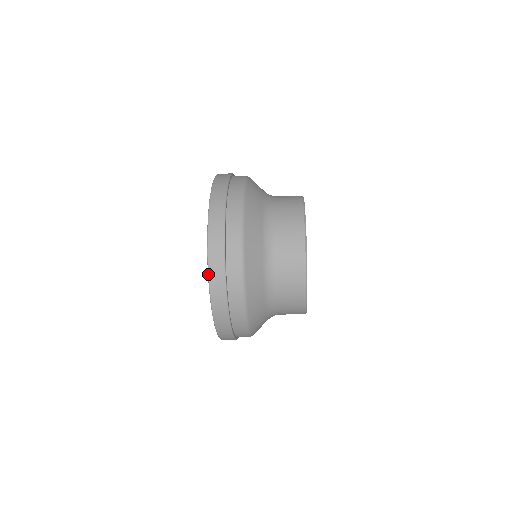
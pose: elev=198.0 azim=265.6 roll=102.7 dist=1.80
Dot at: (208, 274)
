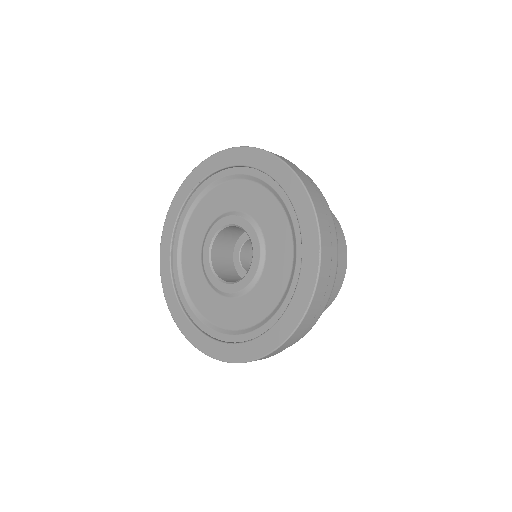
Dot at: occluded
